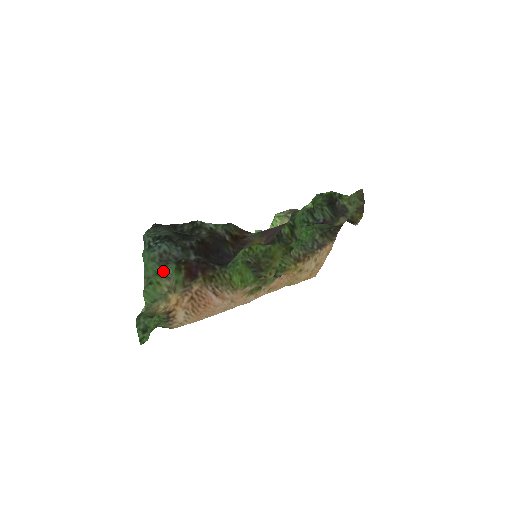
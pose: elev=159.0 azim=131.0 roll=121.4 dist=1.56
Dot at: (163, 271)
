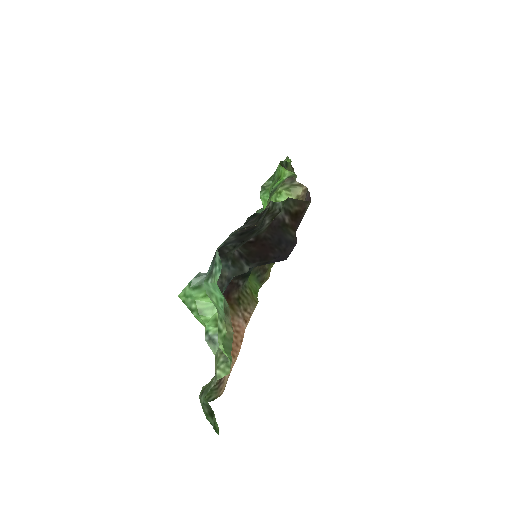
Dot at: occluded
